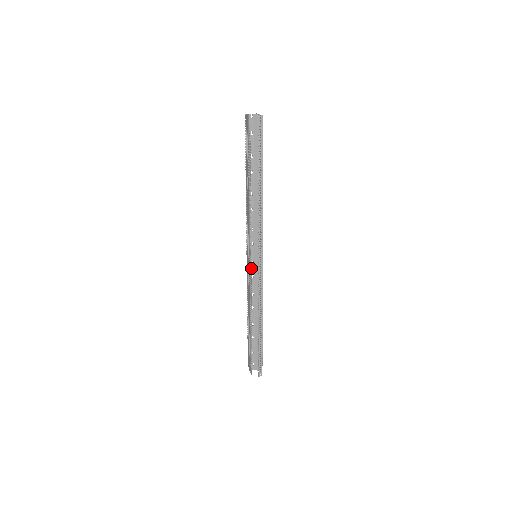
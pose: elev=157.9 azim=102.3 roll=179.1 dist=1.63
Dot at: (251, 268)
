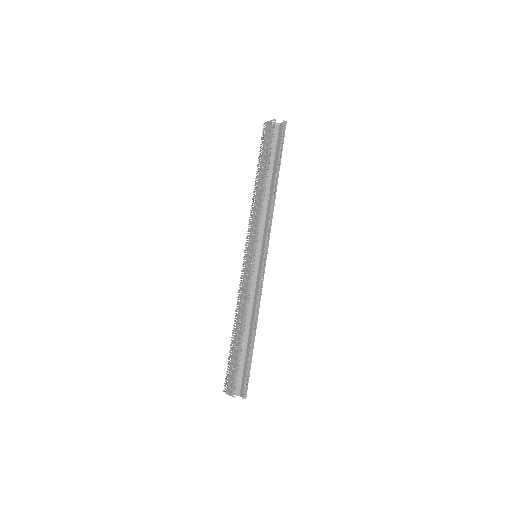
Dot at: (250, 268)
